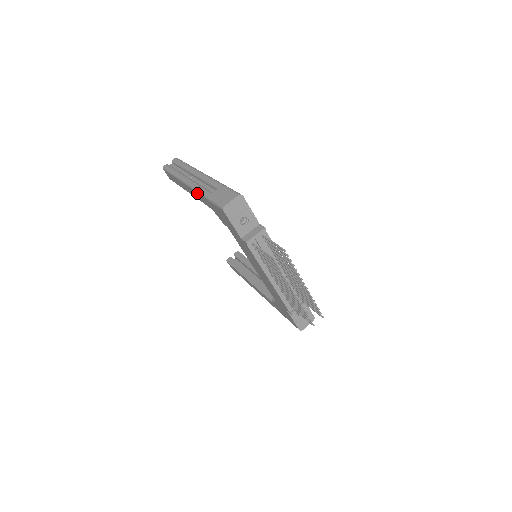
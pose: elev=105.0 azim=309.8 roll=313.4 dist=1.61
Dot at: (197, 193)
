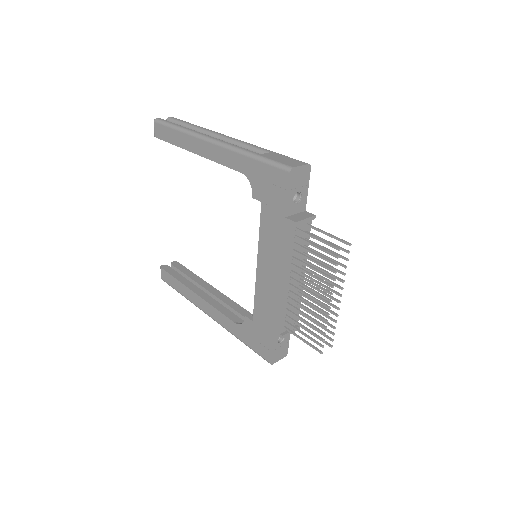
Dot at: (230, 151)
